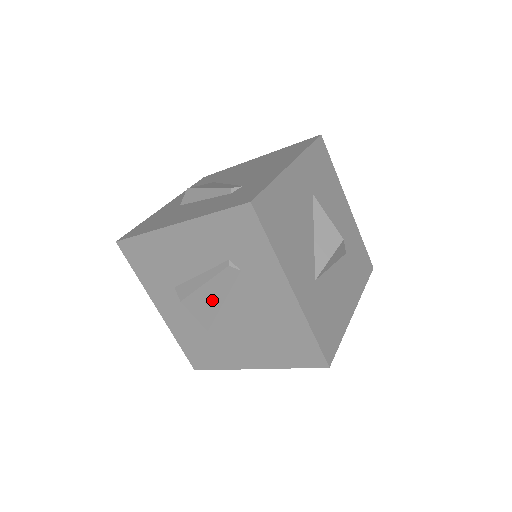
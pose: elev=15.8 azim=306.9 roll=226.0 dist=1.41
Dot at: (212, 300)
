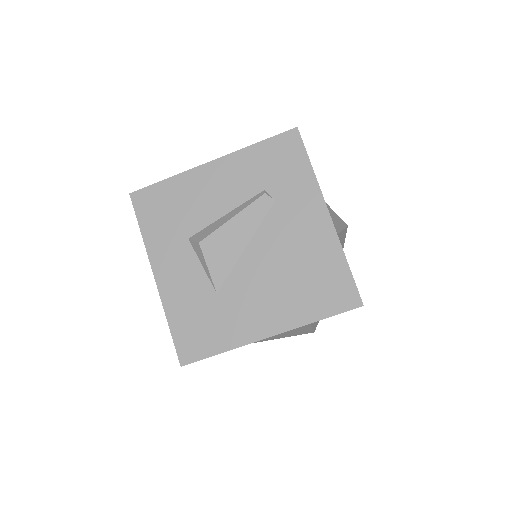
Dot at: (235, 242)
